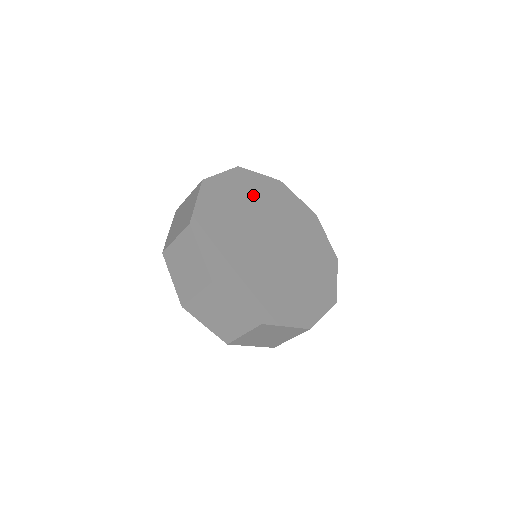
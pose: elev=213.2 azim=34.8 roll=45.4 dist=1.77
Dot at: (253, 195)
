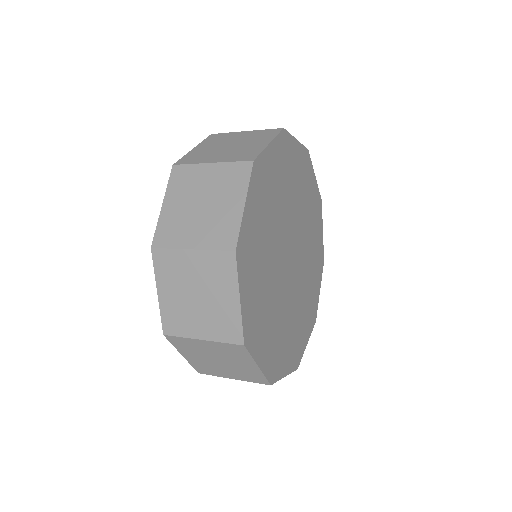
Dot at: (303, 191)
